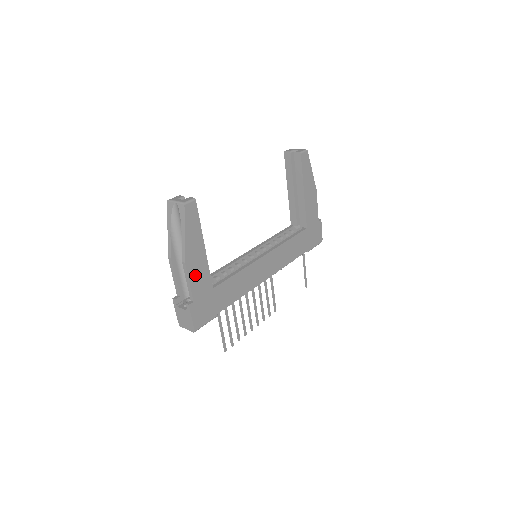
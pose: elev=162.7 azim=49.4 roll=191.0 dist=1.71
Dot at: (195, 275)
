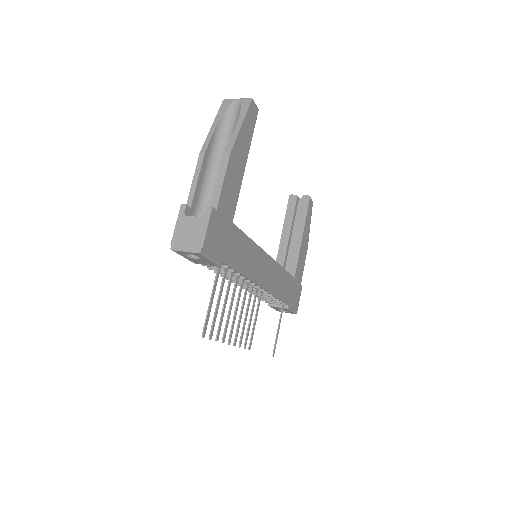
Dot at: (229, 181)
